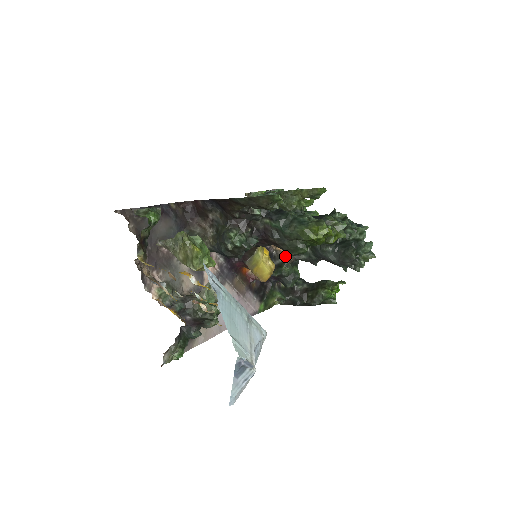
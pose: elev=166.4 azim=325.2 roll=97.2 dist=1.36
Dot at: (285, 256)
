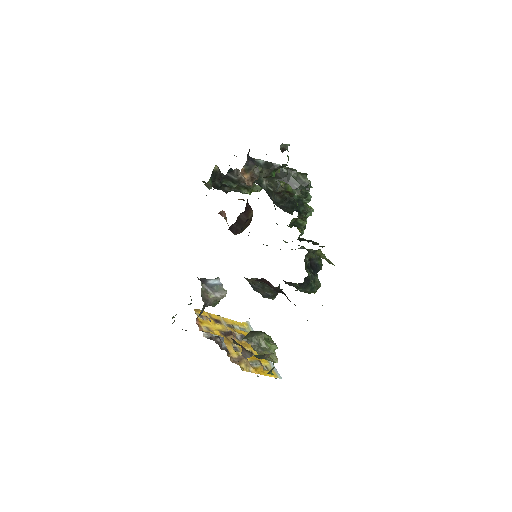
Dot at: (244, 180)
